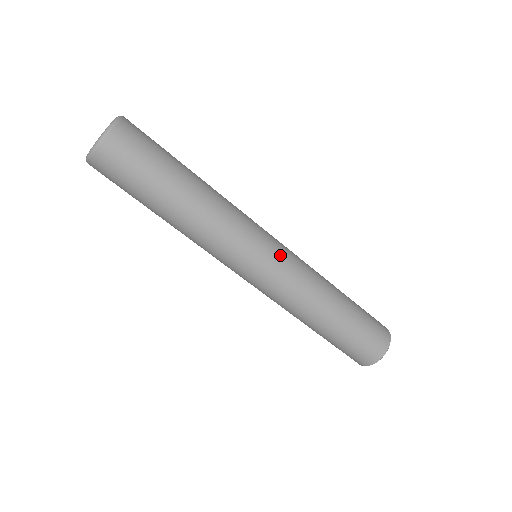
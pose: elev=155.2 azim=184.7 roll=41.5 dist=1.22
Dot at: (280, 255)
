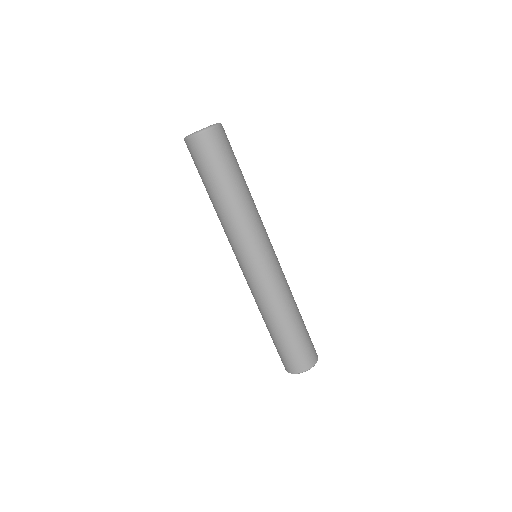
Dot at: occluded
